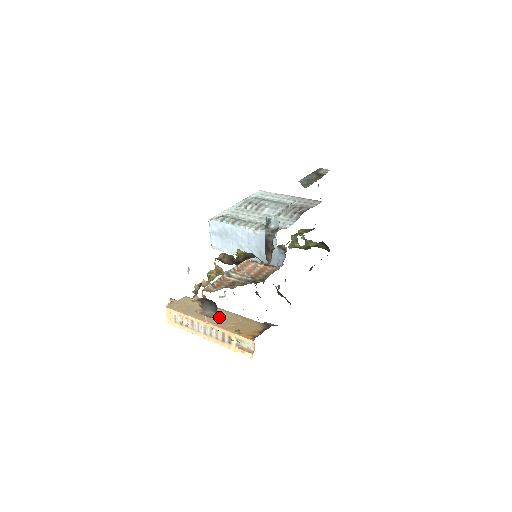
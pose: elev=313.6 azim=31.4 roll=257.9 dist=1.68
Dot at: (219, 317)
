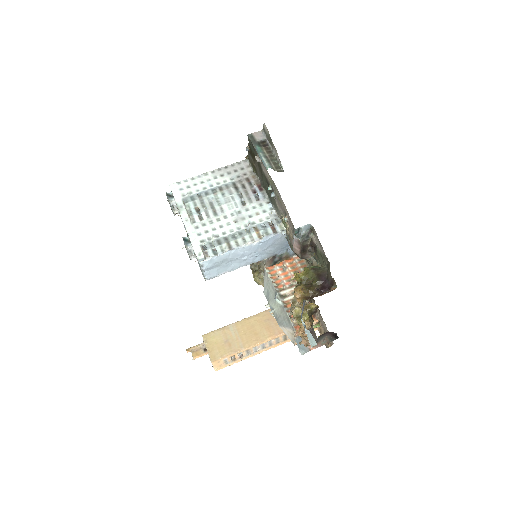
Dot at: (262, 327)
